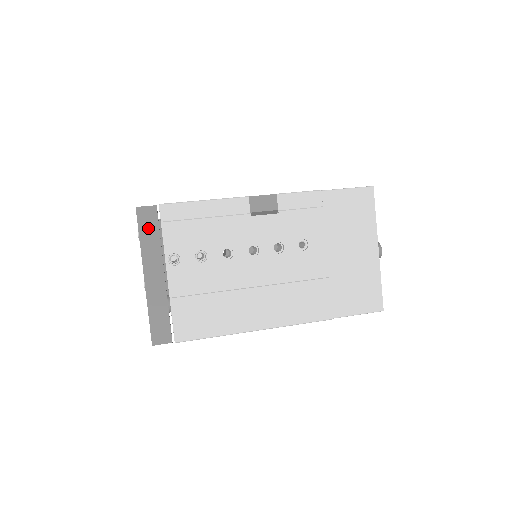
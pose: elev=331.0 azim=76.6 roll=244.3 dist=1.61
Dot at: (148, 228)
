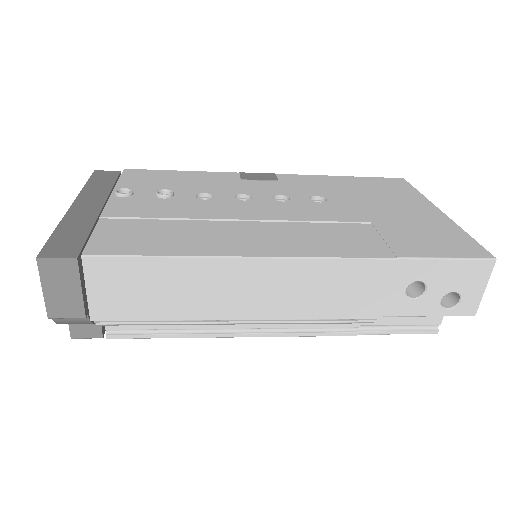
Dot at: (101, 180)
